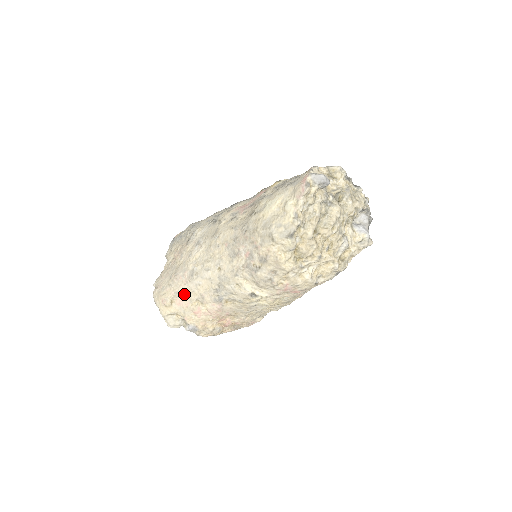
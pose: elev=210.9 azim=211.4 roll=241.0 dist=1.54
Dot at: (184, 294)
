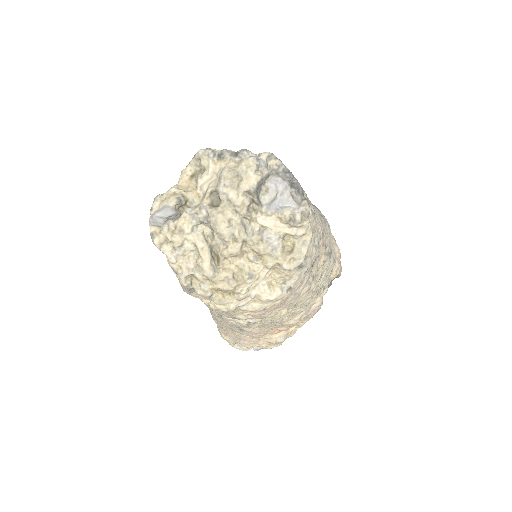
Dot at: (224, 329)
